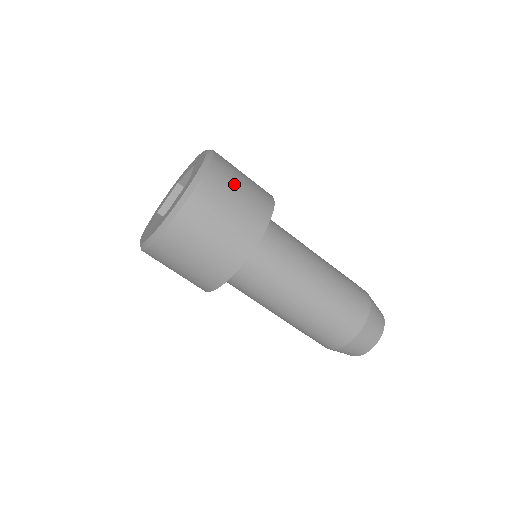
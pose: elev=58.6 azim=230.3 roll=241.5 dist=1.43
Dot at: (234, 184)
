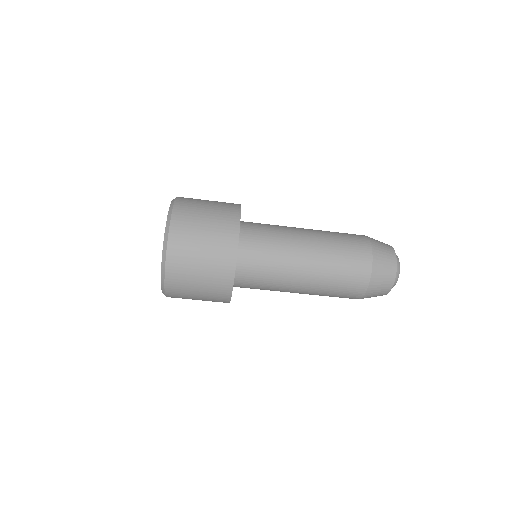
Dot at: (192, 268)
